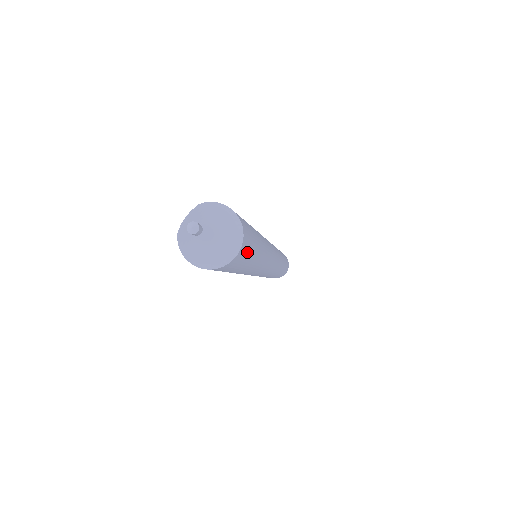
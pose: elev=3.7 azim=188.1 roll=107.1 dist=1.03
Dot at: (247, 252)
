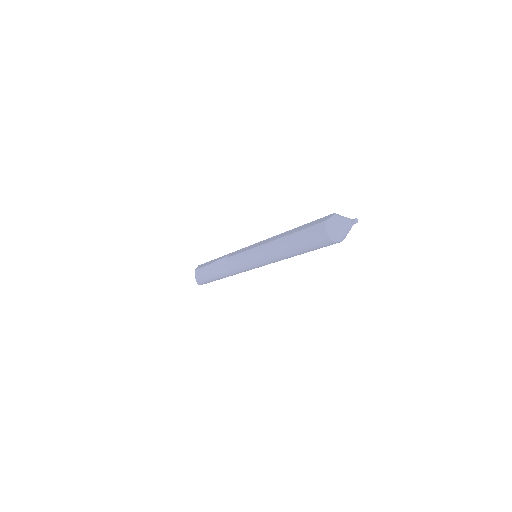
Dot at: occluded
